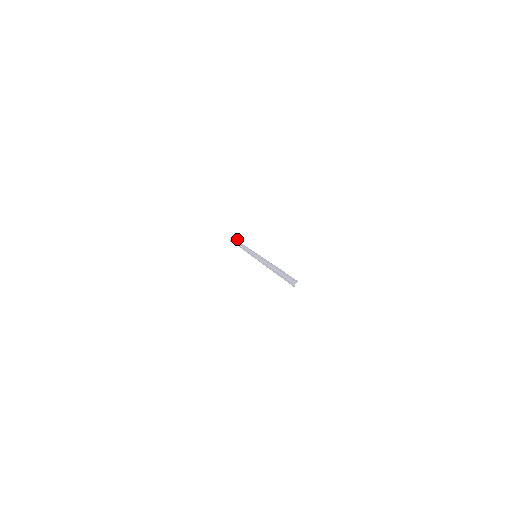
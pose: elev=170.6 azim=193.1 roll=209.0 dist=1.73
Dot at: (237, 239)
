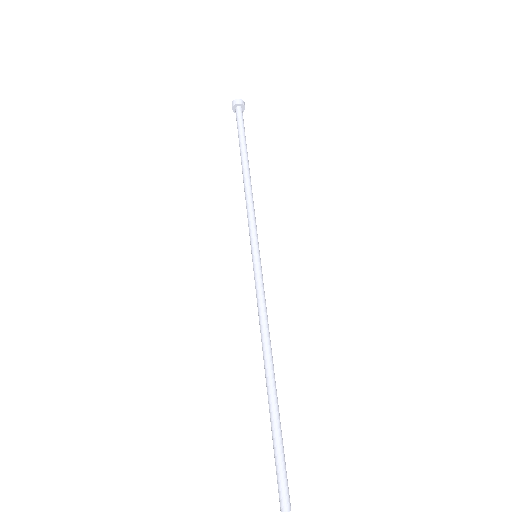
Dot at: (240, 104)
